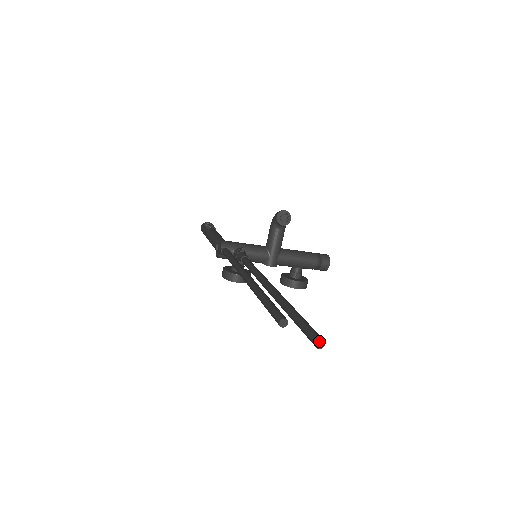
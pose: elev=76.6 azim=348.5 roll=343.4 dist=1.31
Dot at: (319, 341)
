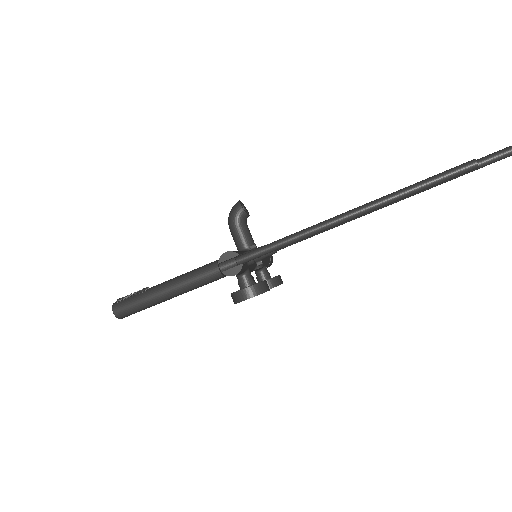
Dot at: out of frame
